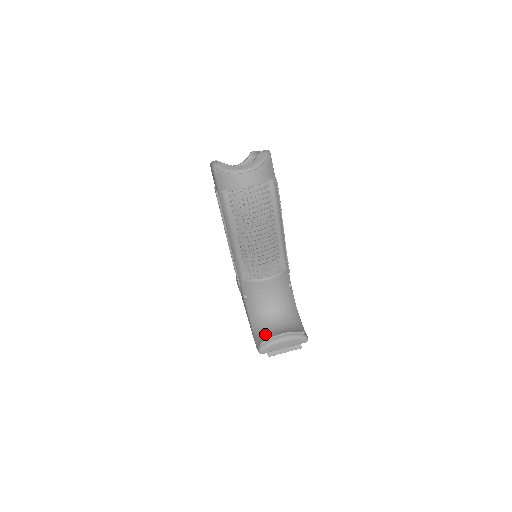
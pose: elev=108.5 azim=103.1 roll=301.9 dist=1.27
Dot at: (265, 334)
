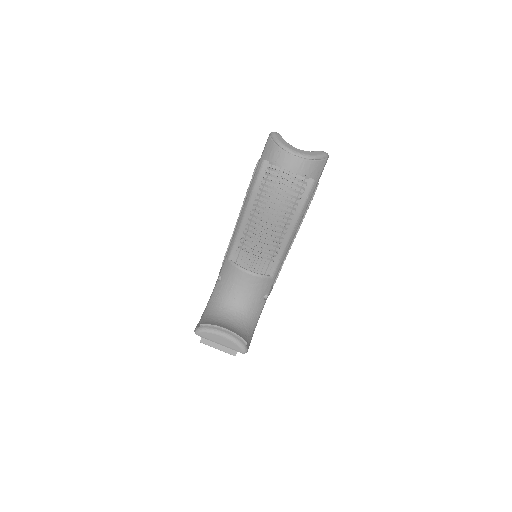
Dot at: (212, 320)
